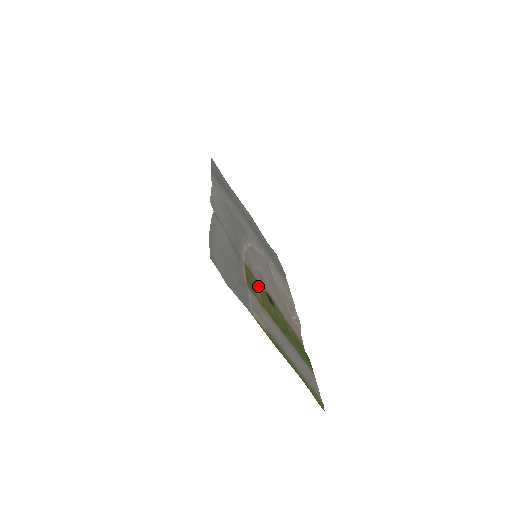
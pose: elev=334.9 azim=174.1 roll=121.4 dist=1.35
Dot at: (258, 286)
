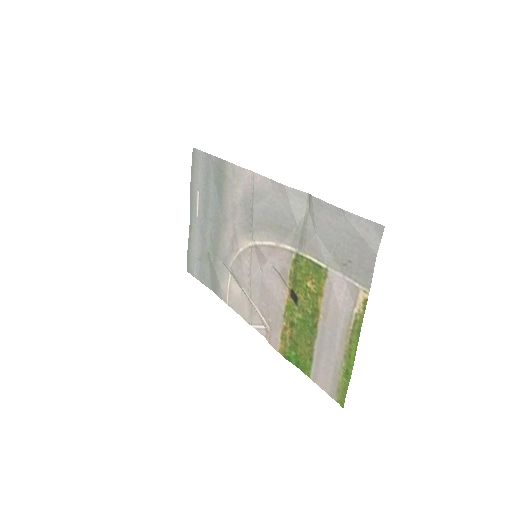
Dot at: (298, 279)
